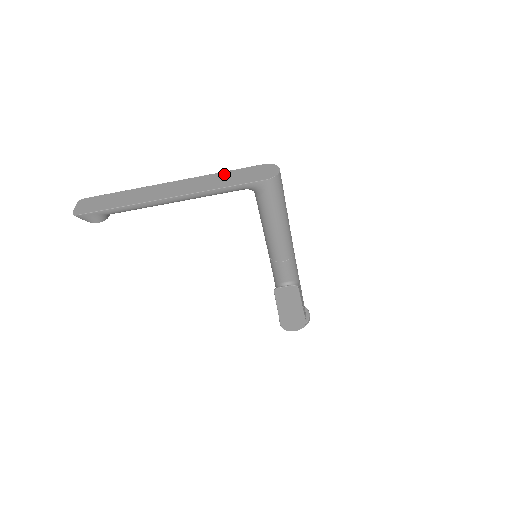
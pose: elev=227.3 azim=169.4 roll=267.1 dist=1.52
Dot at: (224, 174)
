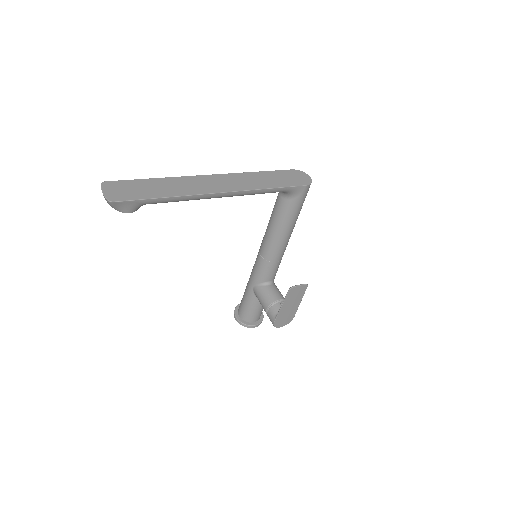
Dot at: (261, 174)
